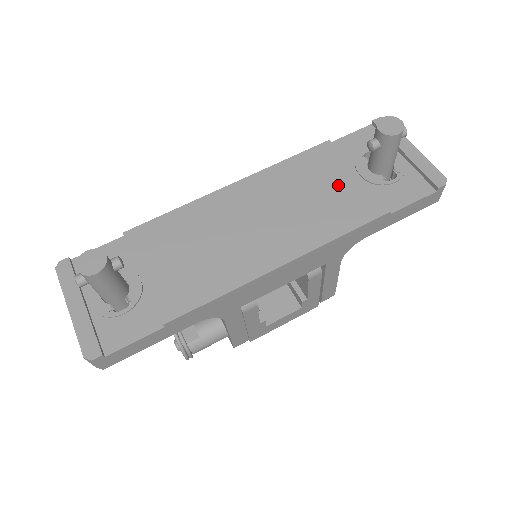
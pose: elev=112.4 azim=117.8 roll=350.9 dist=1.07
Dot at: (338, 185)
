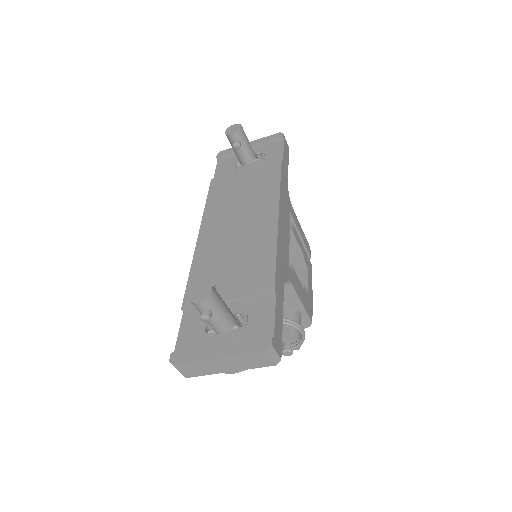
Dot at: (245, 179)
